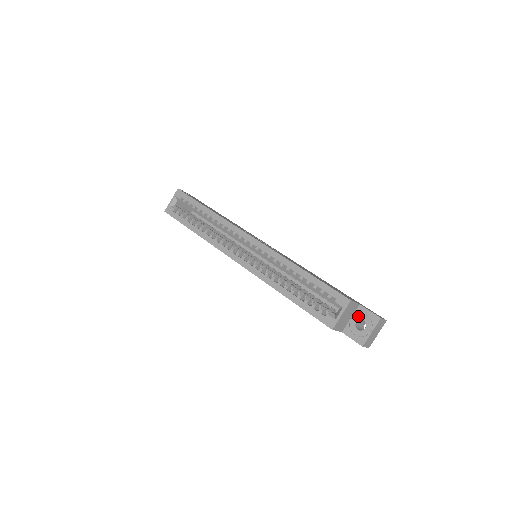
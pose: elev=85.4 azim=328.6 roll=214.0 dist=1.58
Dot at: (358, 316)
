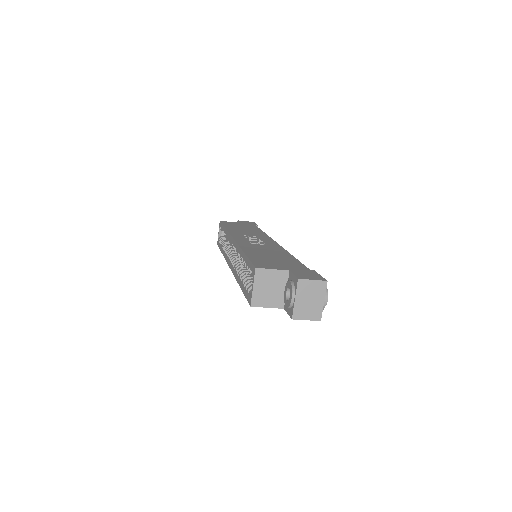
Dot at: (286, 284)
